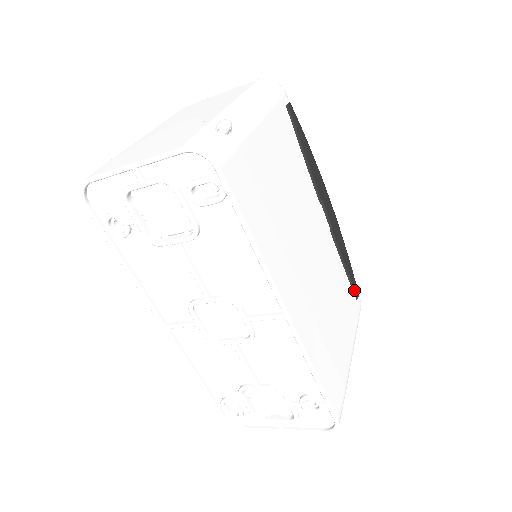
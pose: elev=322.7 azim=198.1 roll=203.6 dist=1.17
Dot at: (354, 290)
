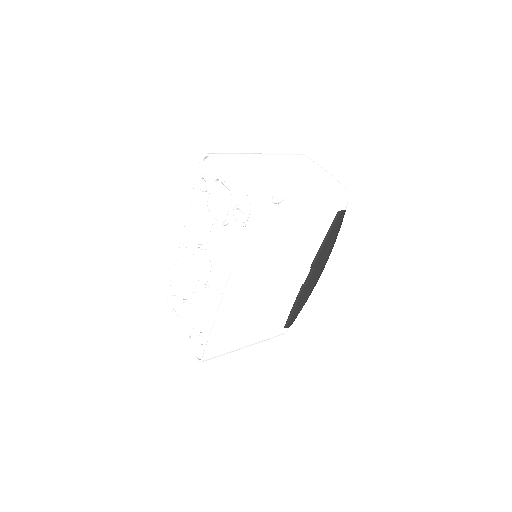
Dot at: (288, 322)
